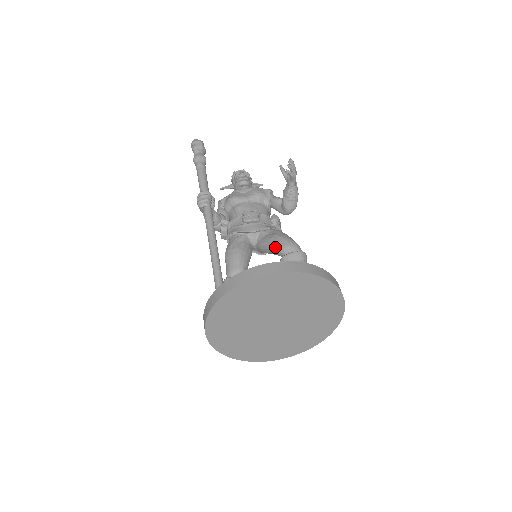
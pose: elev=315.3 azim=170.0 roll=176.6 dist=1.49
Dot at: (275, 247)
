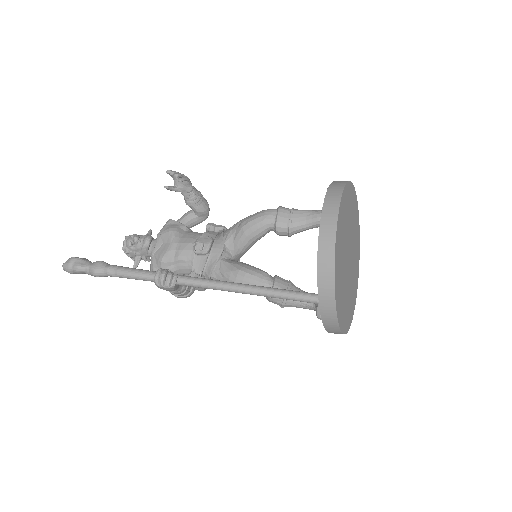
Dot at: (258, 232)
